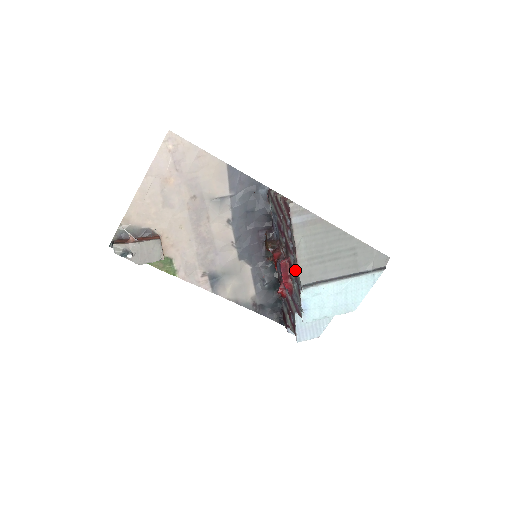
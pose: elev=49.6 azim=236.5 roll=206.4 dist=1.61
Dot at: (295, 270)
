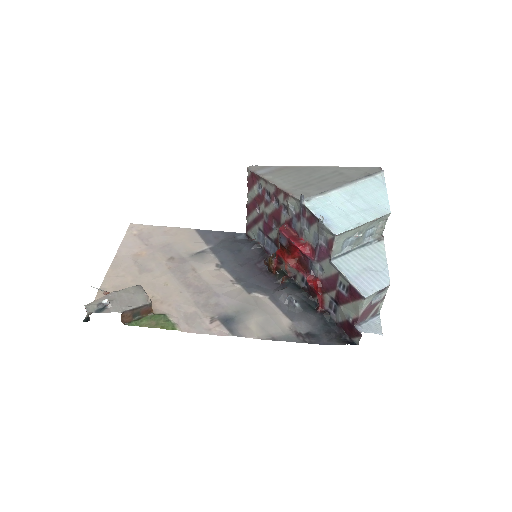
Dot at: (290, 206)
